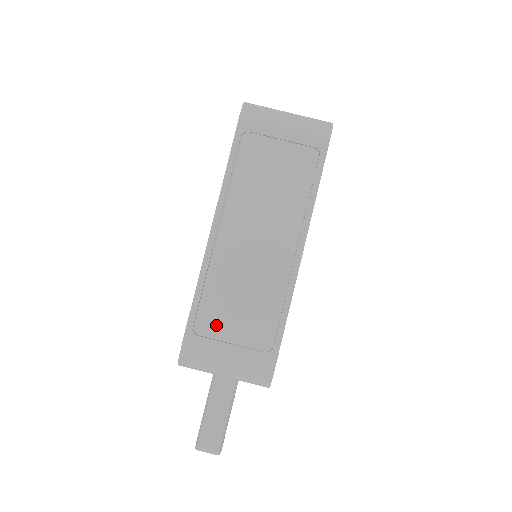
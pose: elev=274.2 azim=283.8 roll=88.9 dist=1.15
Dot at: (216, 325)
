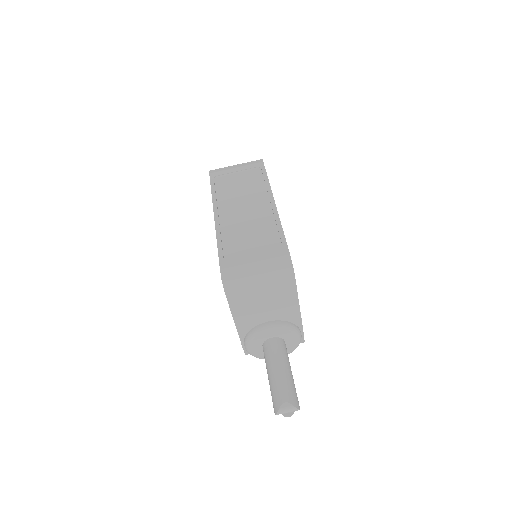
Dot at: (238, 251)
